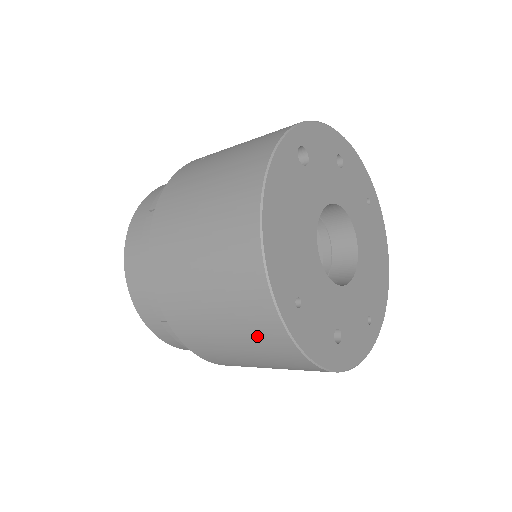
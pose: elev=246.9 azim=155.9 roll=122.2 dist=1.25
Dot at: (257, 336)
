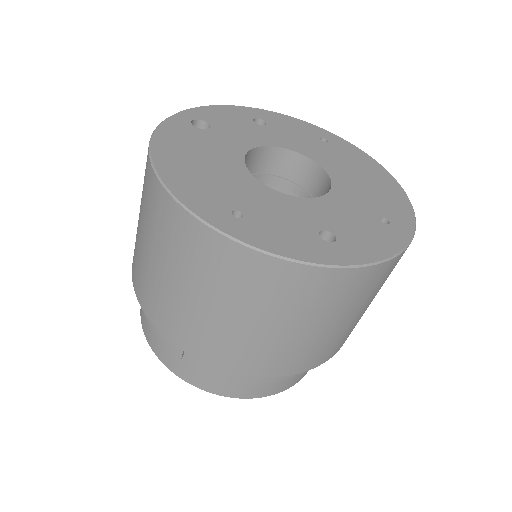
Dot at: (224, 276)
